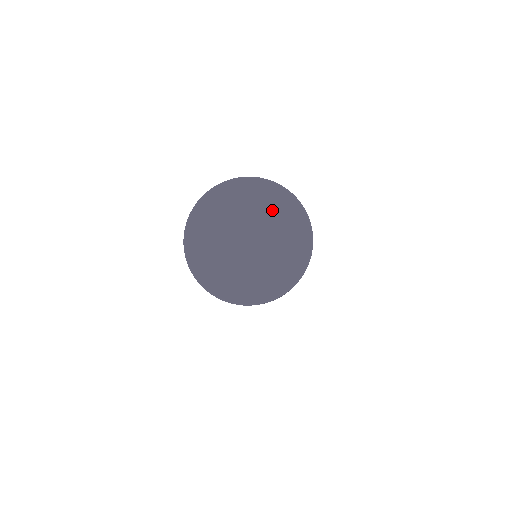
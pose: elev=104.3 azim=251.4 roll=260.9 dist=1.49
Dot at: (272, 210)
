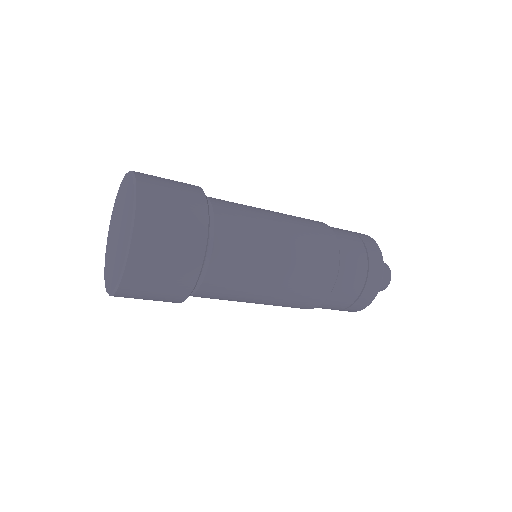
Dot at: (127, 209)
